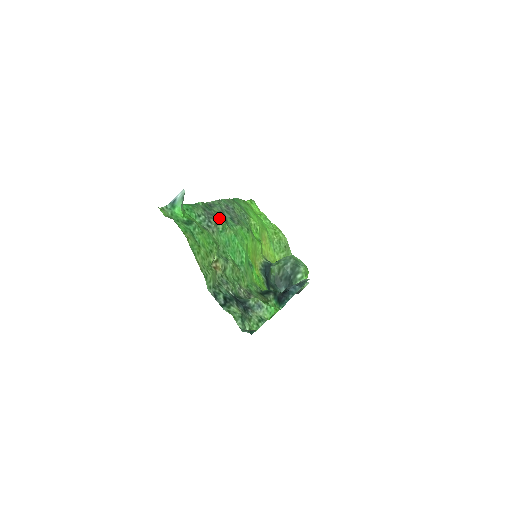
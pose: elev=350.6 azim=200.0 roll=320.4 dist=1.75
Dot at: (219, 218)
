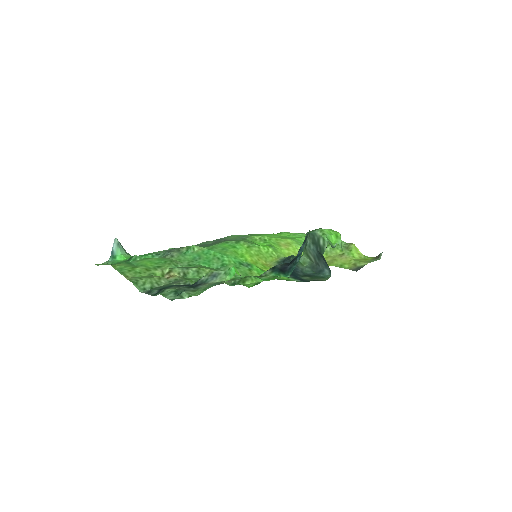
Dot at: occluded
